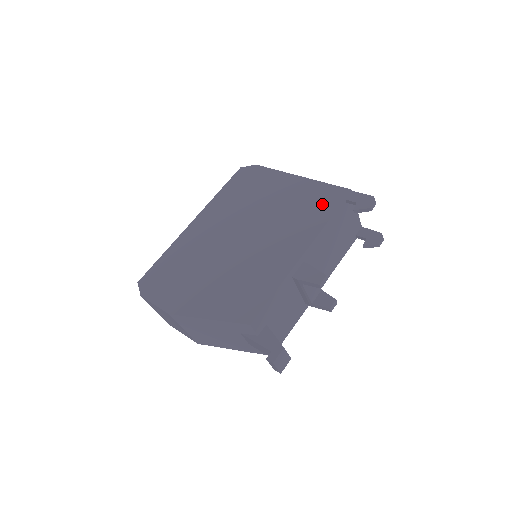
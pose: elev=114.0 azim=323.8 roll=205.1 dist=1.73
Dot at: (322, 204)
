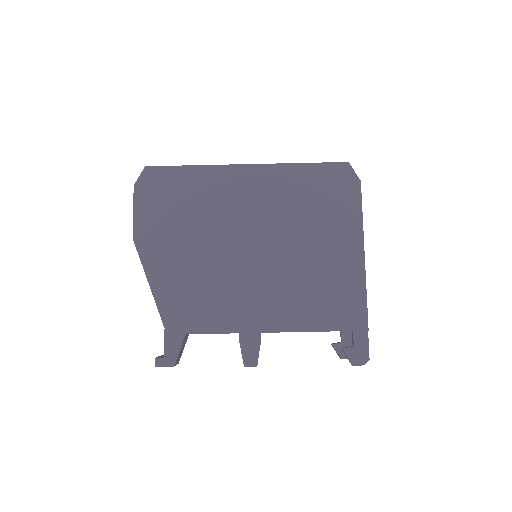
Dot at: (335, 309)
